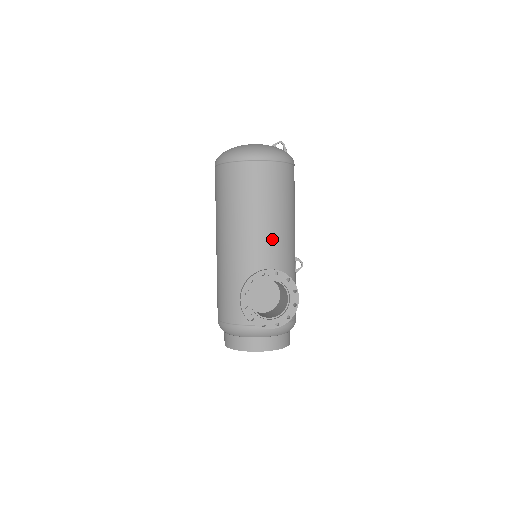
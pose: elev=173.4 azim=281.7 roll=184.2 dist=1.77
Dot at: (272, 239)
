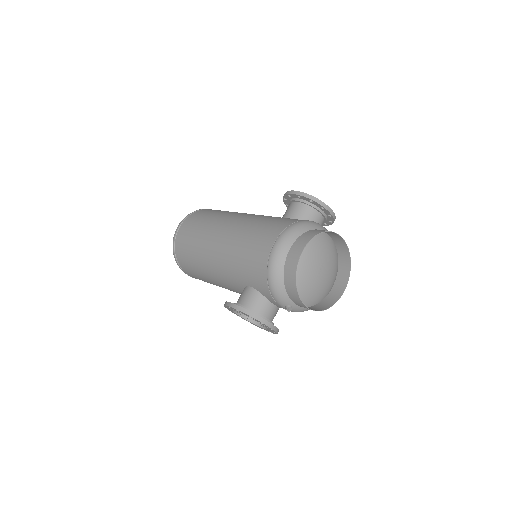
Dot at: occluded
